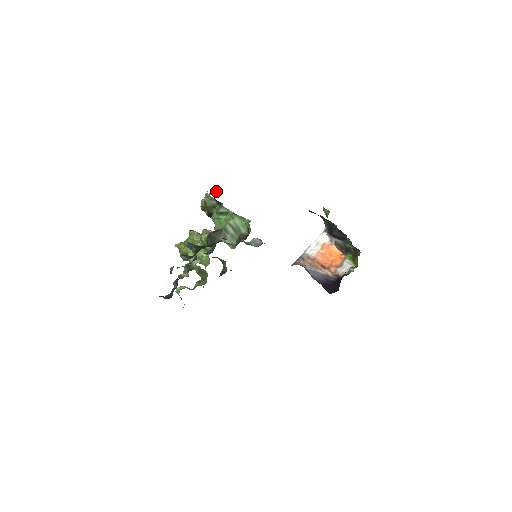
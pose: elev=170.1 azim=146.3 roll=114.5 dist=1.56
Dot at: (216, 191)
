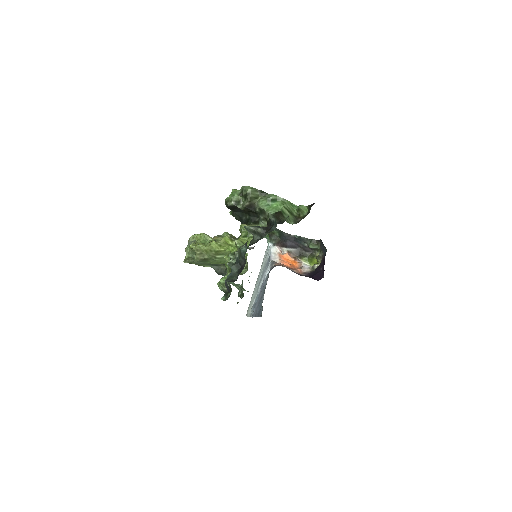
Dot at: occluded
